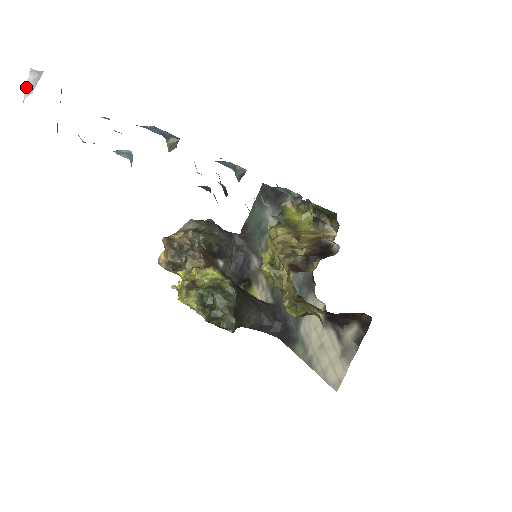
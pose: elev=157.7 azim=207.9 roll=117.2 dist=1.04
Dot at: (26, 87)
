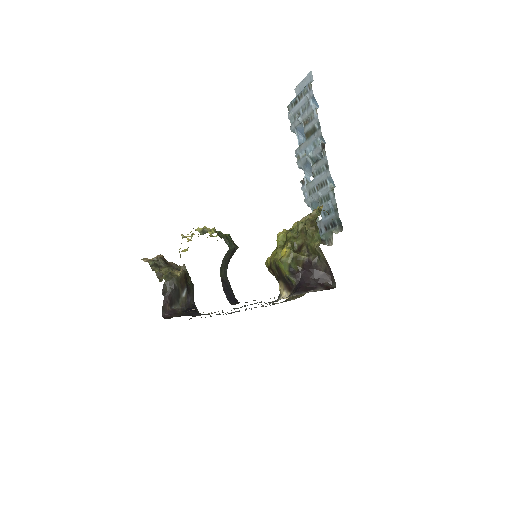
Dot at: (306, 77)
